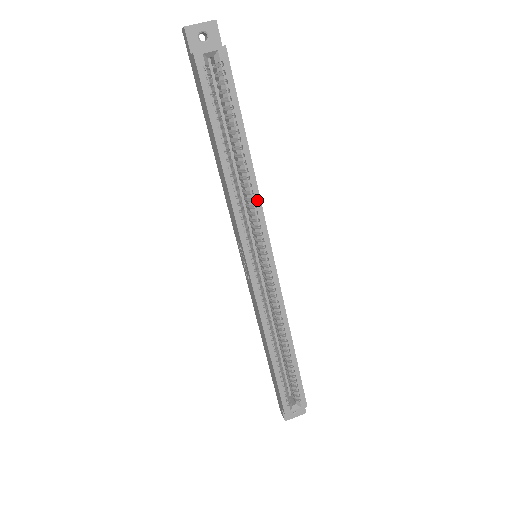
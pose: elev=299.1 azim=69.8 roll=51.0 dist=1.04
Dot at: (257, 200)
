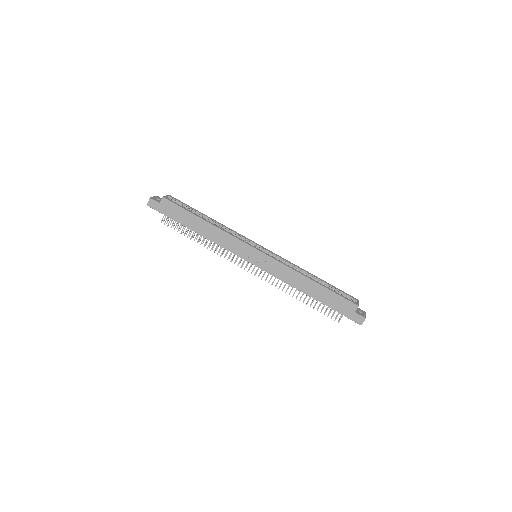
Dot at: (232, 230)
